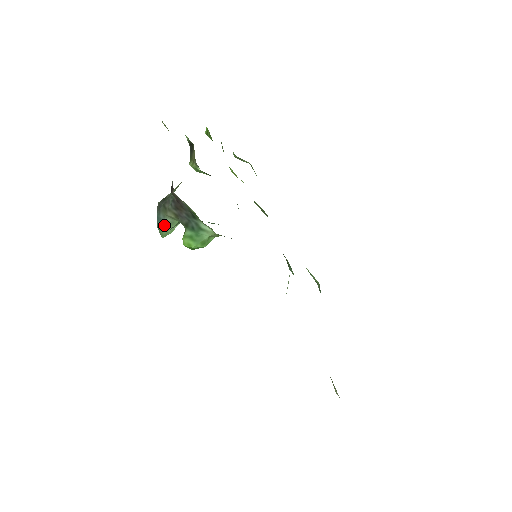
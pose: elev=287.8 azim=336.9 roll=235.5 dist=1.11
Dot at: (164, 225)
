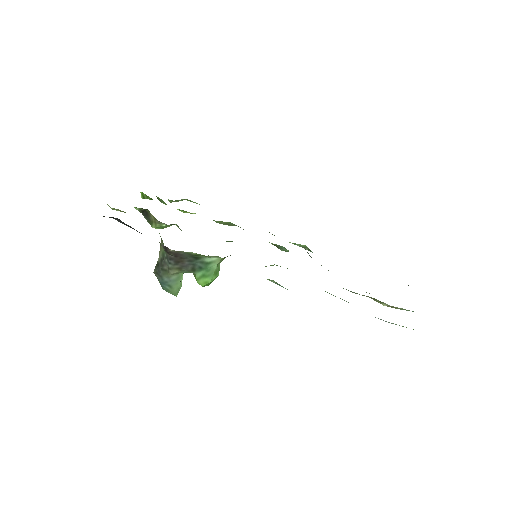
Dot at: (172, 284)
